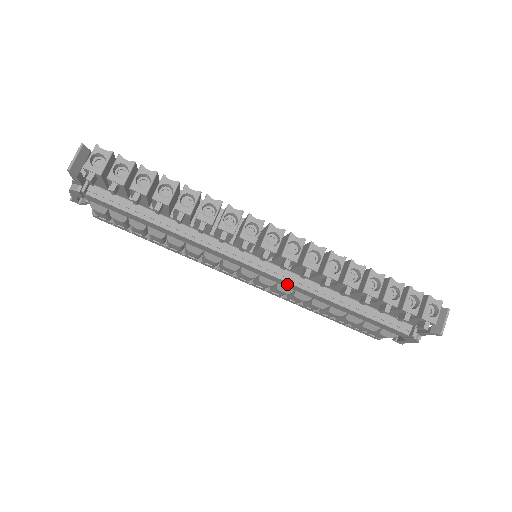
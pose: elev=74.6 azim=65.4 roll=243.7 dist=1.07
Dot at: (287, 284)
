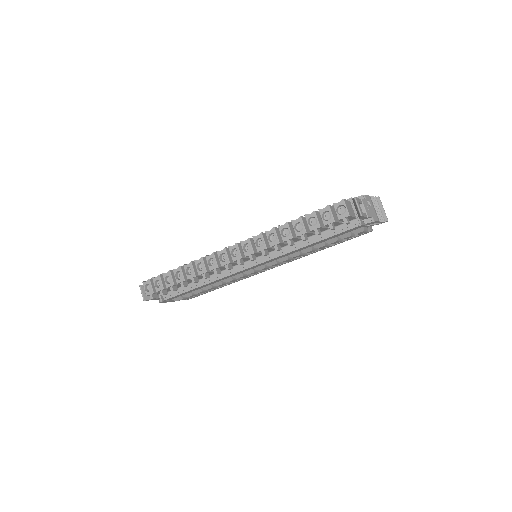
Dot at: (276, 258)
